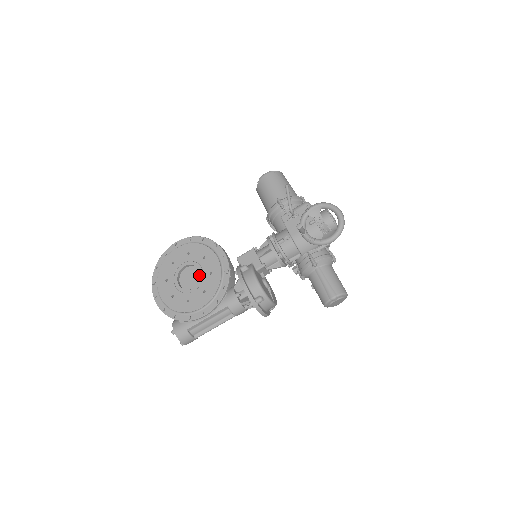
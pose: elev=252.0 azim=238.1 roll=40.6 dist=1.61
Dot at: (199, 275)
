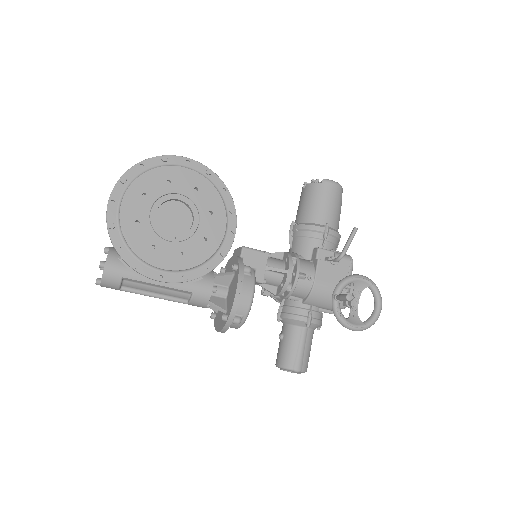
Dot at: (187, 225)
